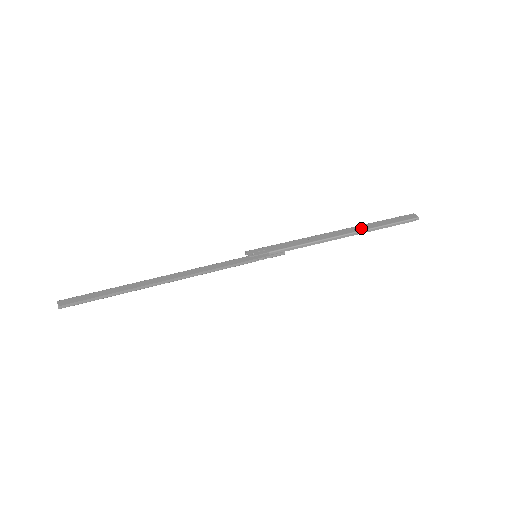
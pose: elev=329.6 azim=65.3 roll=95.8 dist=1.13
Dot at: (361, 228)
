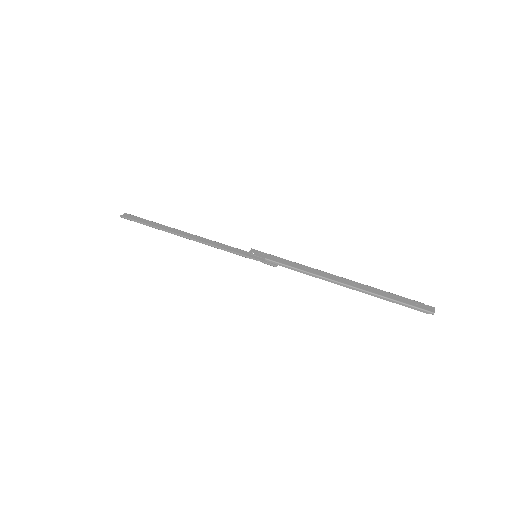
Dot at: (362, 287)
